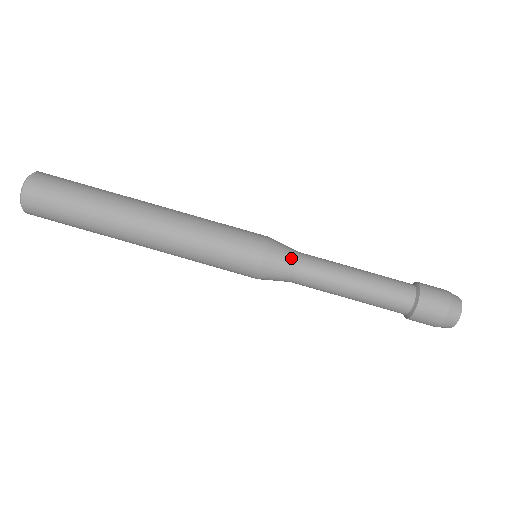
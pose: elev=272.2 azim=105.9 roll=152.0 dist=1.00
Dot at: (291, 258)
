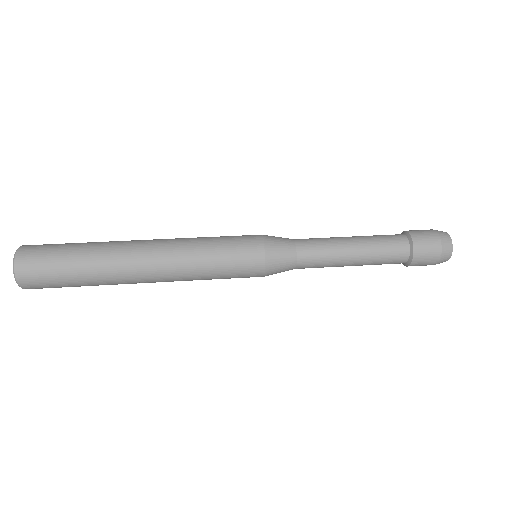
Dot at: (287, 238)
